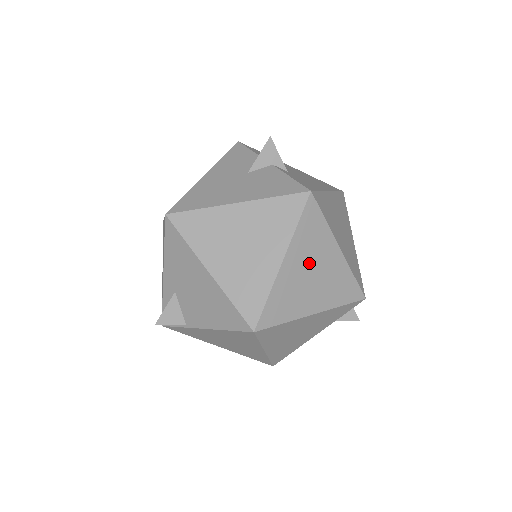
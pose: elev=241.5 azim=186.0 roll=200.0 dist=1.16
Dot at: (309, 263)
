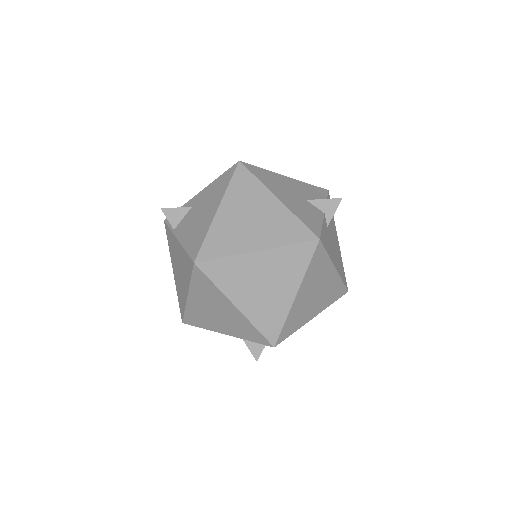
Dot at: (269, 275)
